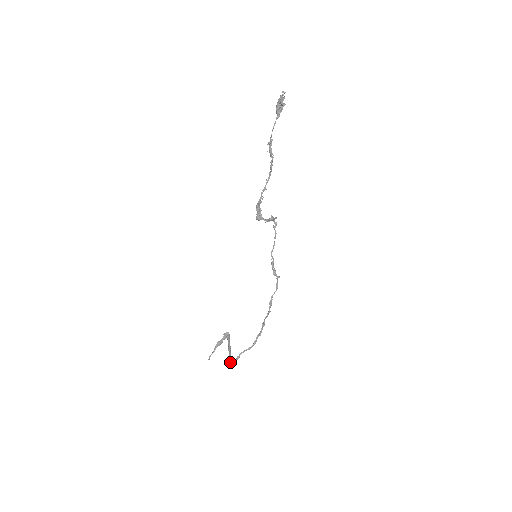
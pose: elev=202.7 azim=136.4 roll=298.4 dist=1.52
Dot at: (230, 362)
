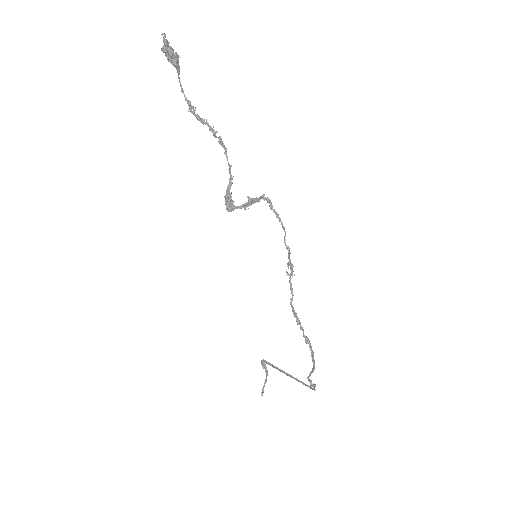
Dot at: occluded
